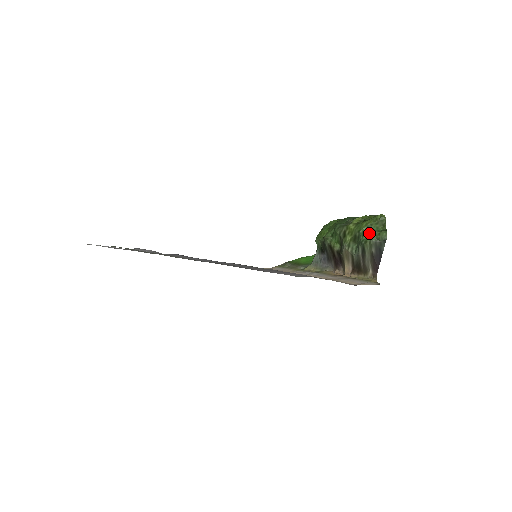
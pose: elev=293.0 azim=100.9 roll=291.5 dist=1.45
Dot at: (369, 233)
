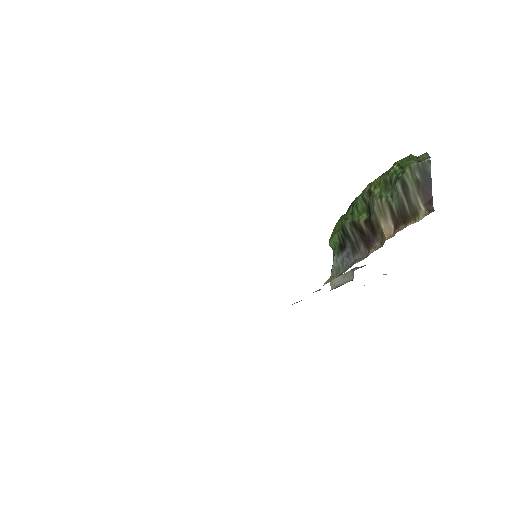
Dot at: (403, 167)
